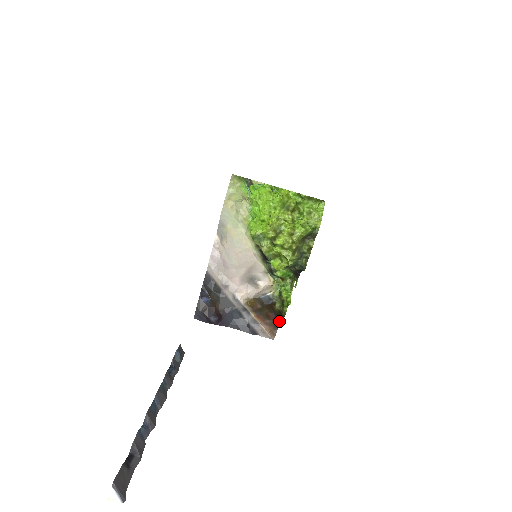
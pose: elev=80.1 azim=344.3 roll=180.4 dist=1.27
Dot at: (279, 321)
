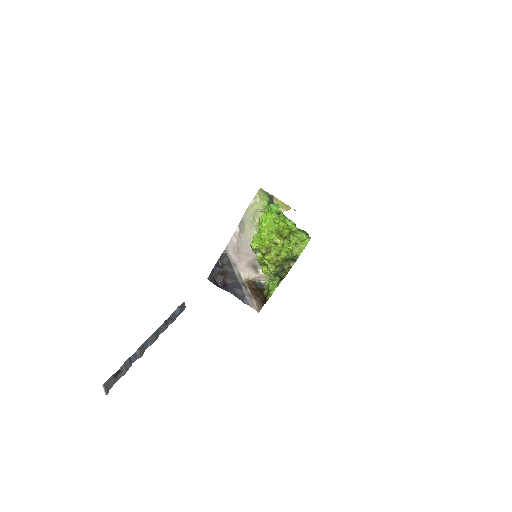
Dot at: (264, 302)
